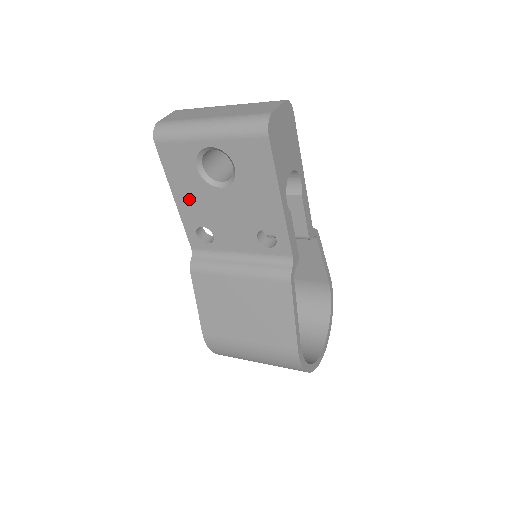
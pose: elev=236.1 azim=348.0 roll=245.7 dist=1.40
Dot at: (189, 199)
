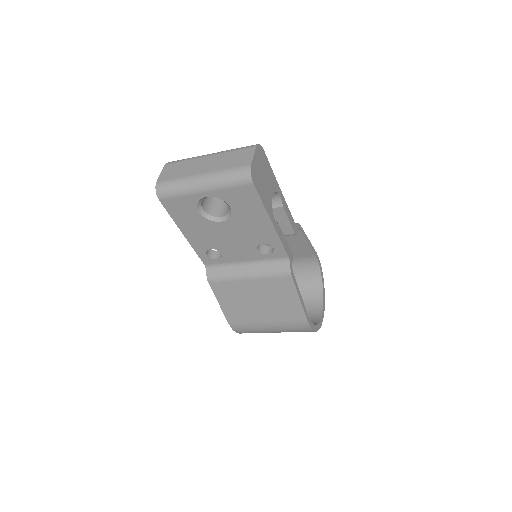
Dot at: (196, 233)
